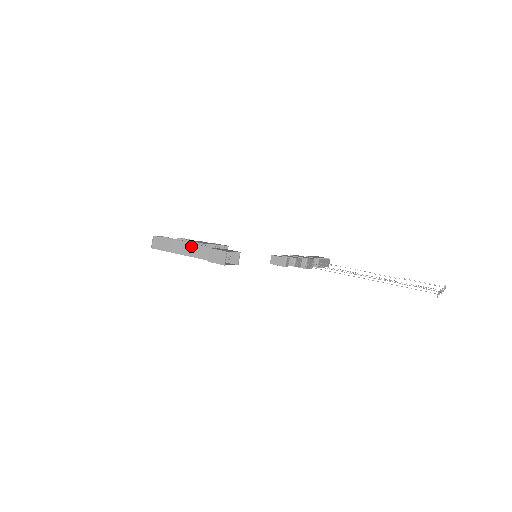
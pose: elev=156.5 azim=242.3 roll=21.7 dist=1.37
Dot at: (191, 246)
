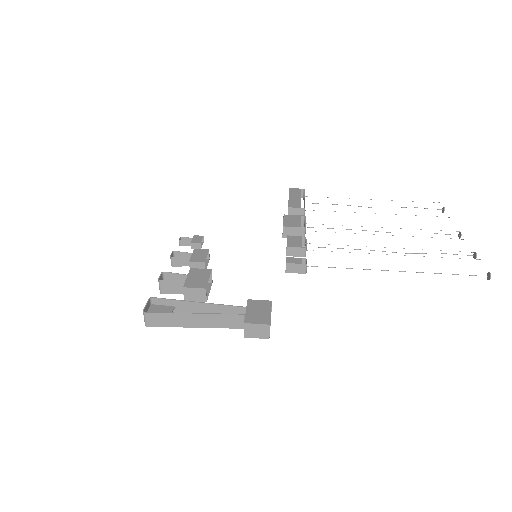
Dot at: (208, 317)
